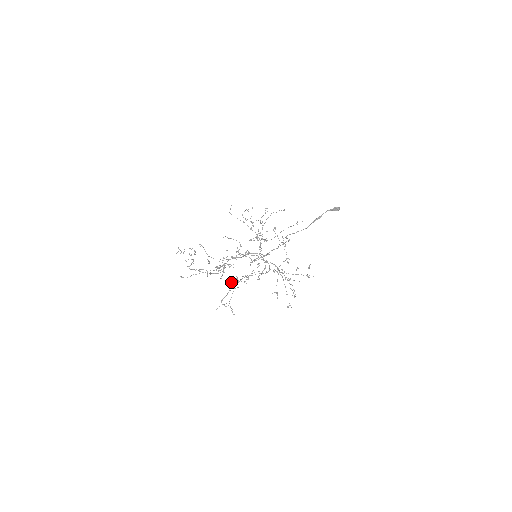
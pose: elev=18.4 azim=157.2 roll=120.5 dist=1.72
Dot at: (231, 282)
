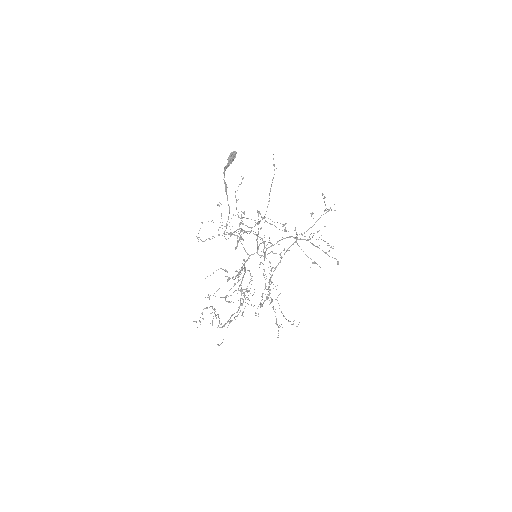
Dot at: occluded
